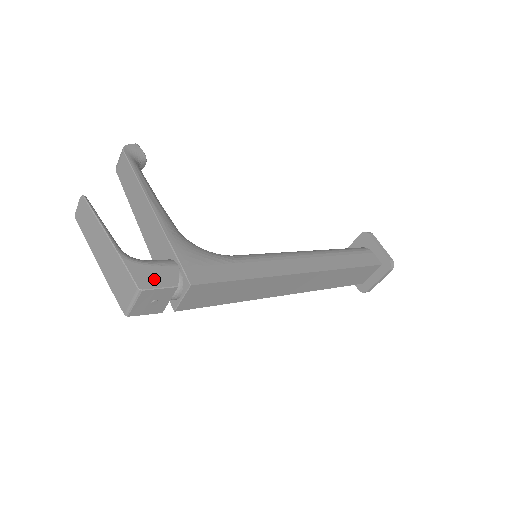
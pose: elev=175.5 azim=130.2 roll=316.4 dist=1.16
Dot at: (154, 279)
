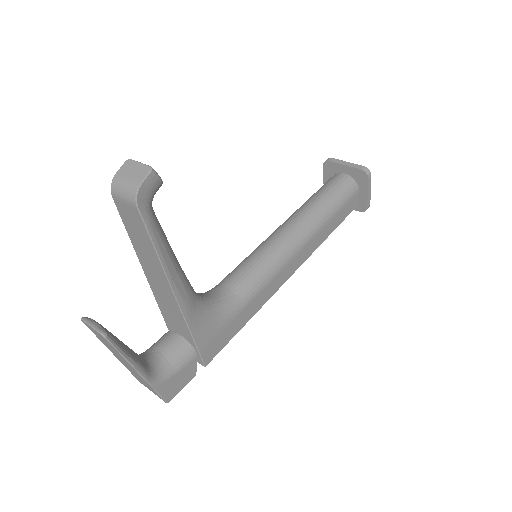
Dot at: (178, 385)
